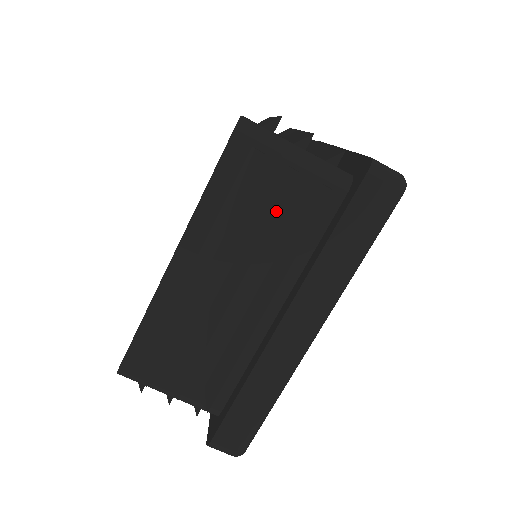
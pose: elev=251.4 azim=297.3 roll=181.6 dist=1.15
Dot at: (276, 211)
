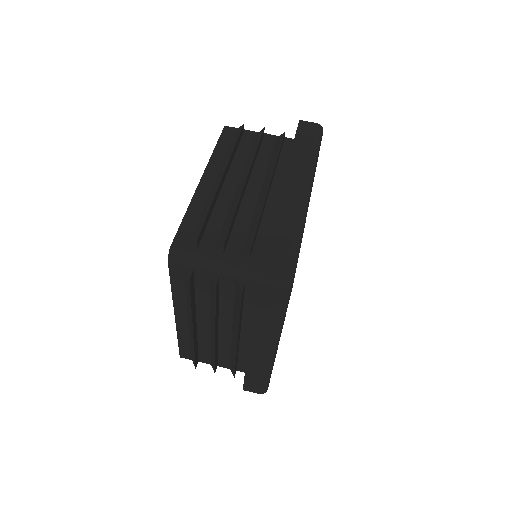
Dot at: (258, 143)
